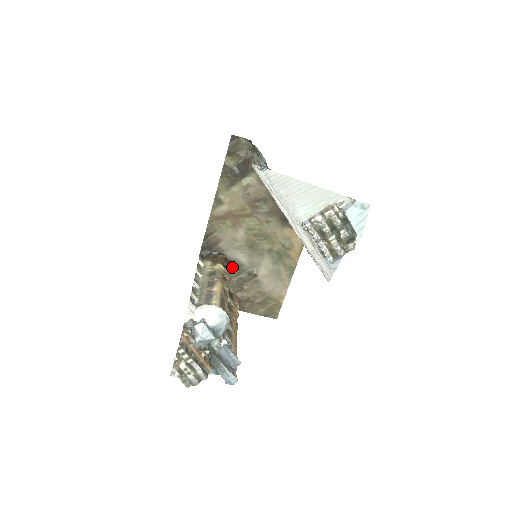
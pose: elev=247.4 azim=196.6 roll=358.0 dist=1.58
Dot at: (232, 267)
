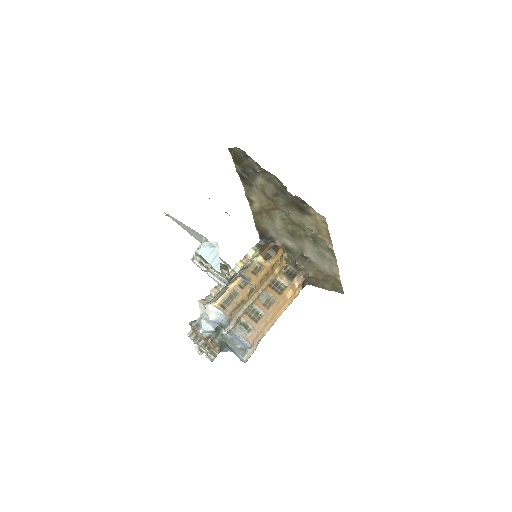
Dot at: (287, 251)
